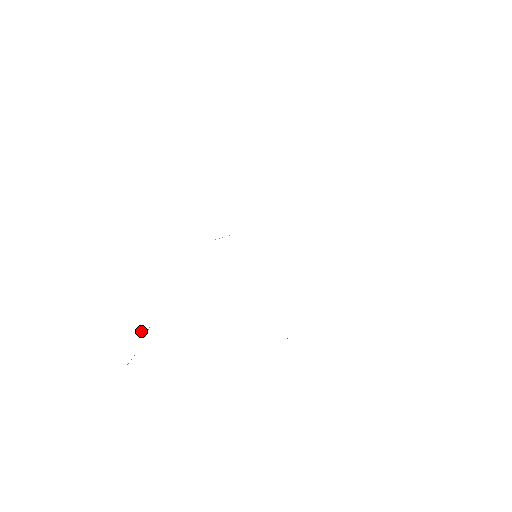
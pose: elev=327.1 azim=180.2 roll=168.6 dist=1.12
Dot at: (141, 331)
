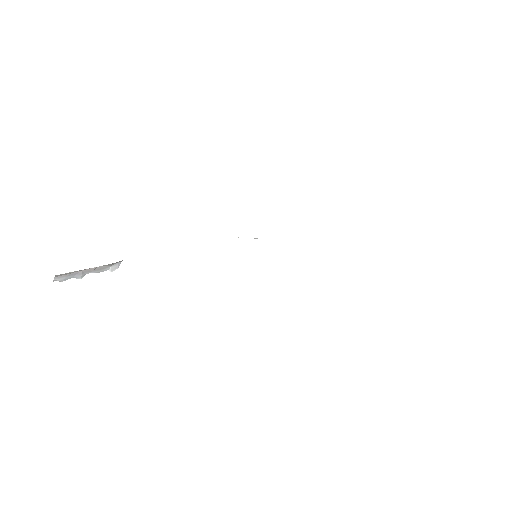
Dot at: occluded
